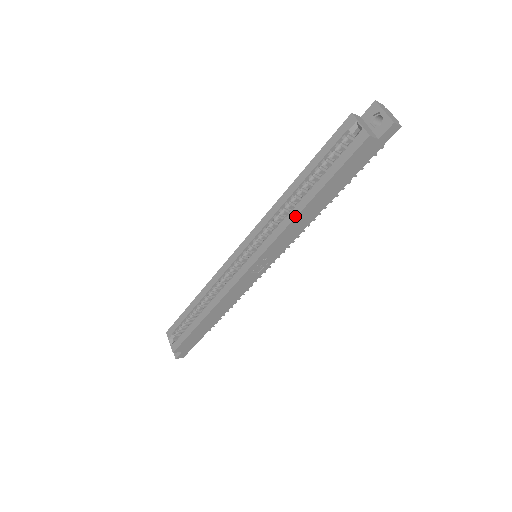
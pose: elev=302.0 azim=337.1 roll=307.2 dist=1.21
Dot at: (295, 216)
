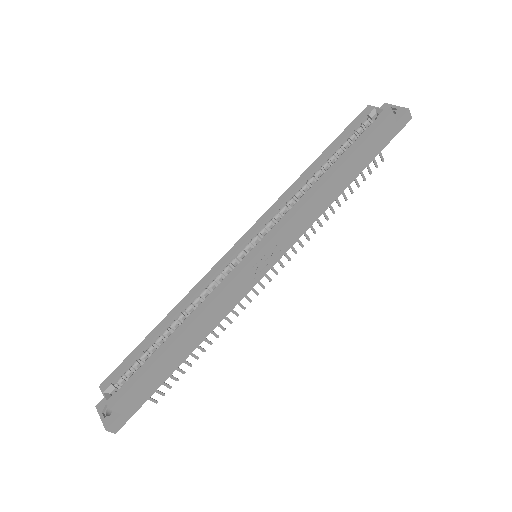
Dot at: (317, 189)
